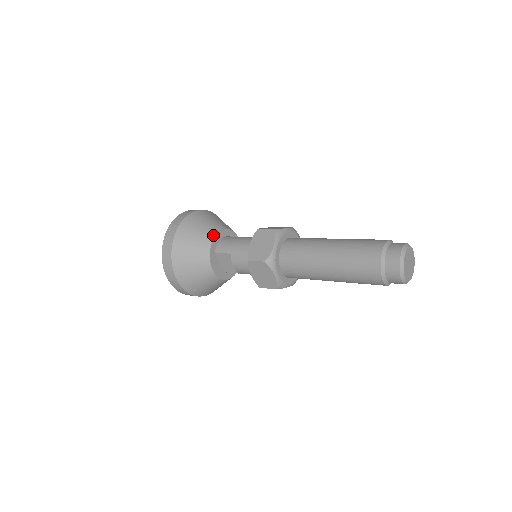
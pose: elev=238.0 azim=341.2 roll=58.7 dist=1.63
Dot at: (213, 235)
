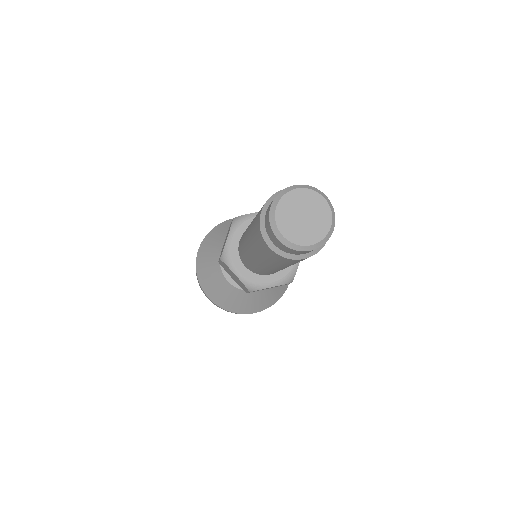
Dot at: occluded
